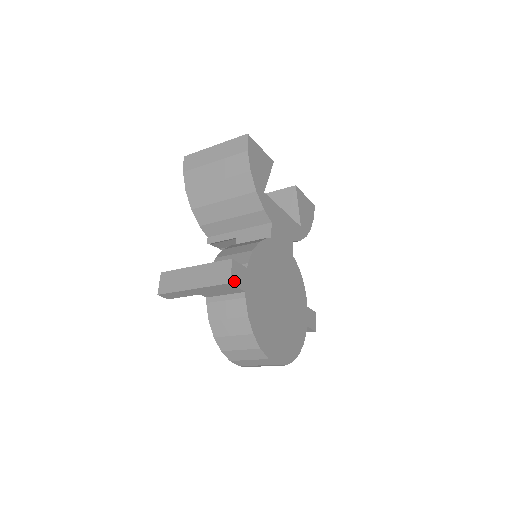
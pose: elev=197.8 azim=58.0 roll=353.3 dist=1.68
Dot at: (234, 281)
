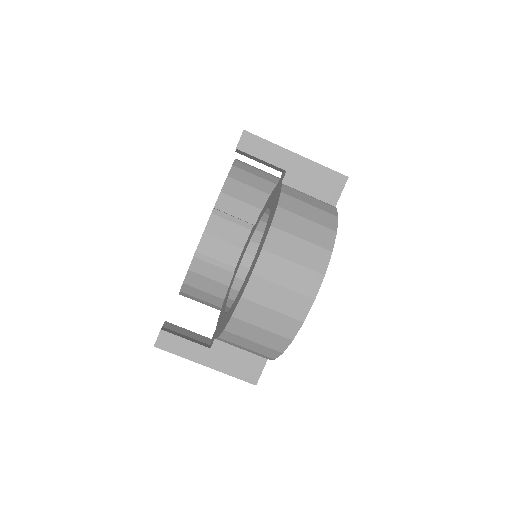
Dot at: (344, 184)
